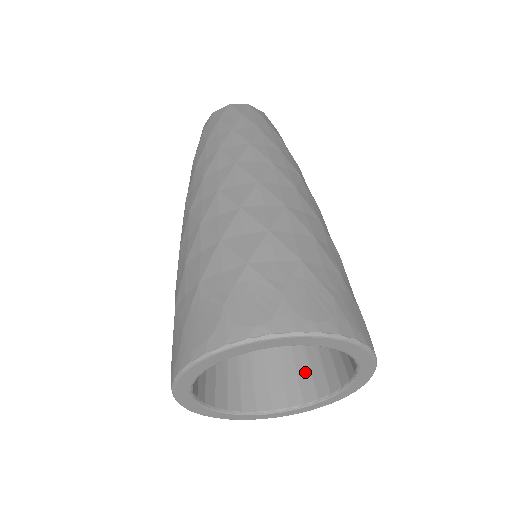
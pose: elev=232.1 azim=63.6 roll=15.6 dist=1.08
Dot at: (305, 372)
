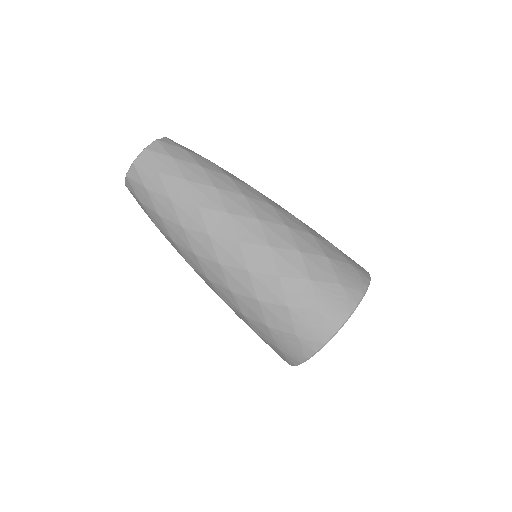
Dot at: occluded
